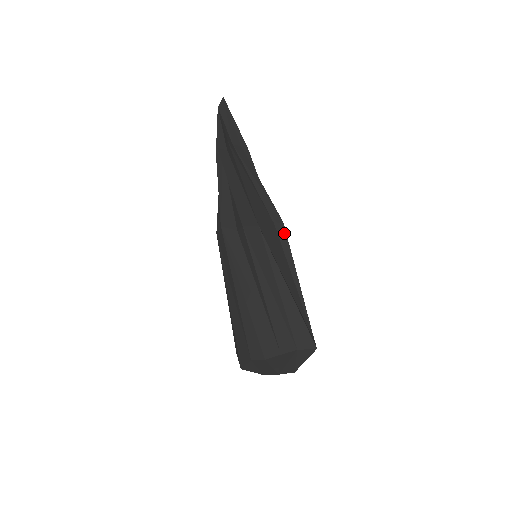
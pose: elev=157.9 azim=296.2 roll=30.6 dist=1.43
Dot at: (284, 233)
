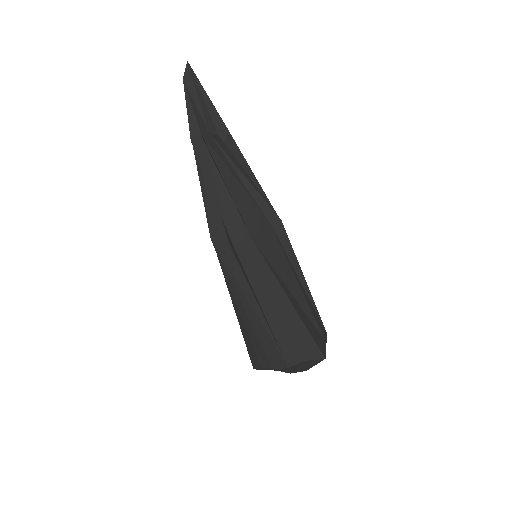
Dot at: (283, 232)
